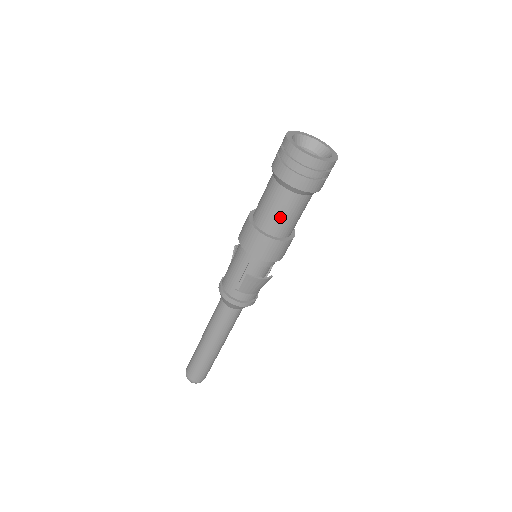
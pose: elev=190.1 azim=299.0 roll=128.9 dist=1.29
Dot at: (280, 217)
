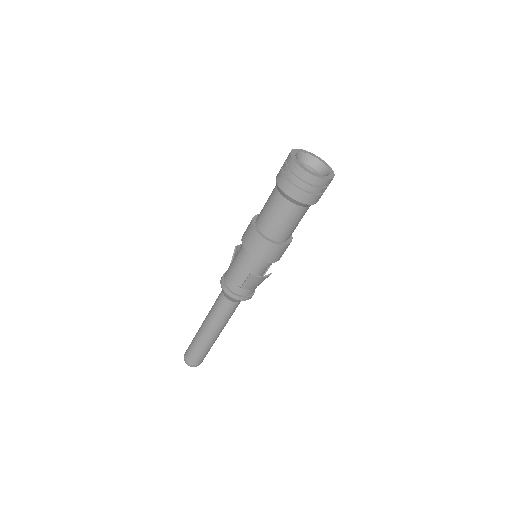
Dot at: (283, 225)
